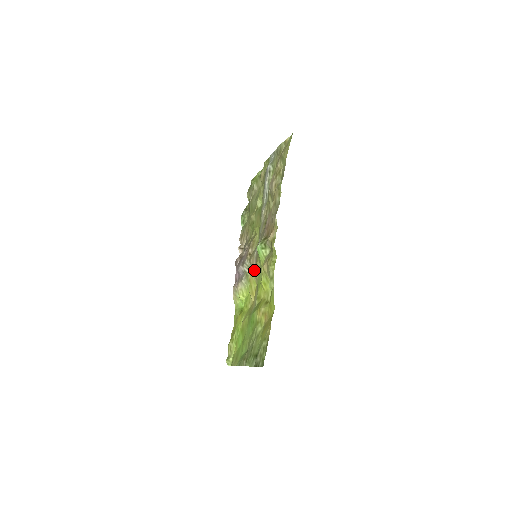
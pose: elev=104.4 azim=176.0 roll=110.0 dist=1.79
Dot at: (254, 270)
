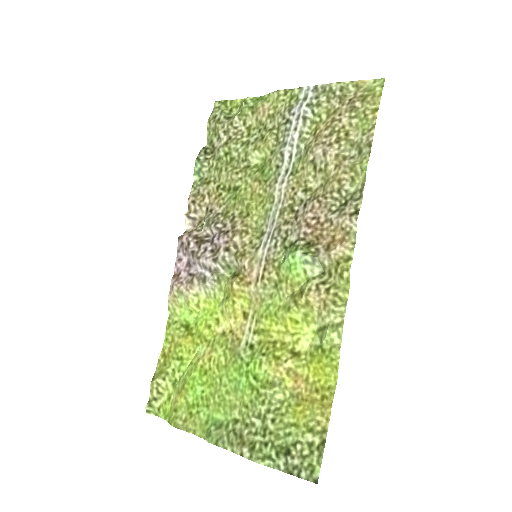
Dot at: (254, 282)
